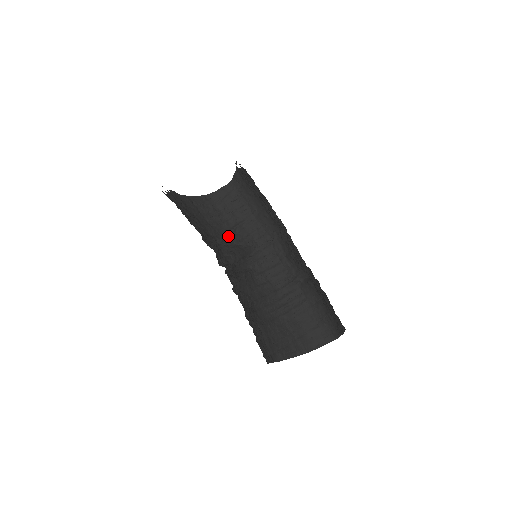
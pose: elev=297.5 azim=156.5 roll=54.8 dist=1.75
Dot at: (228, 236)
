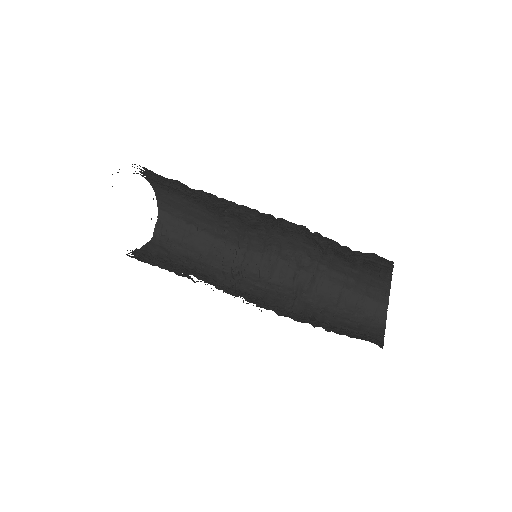
Dot at: occluded
